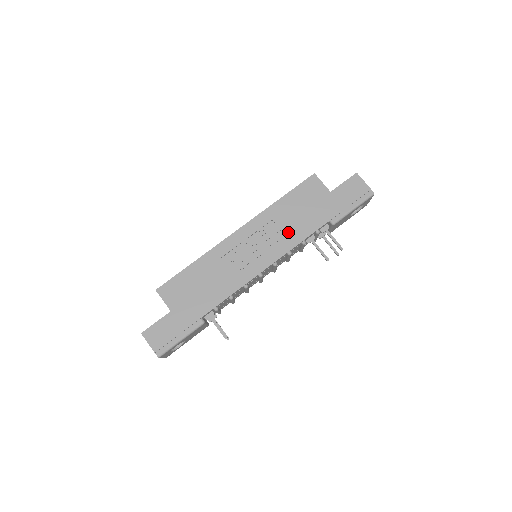
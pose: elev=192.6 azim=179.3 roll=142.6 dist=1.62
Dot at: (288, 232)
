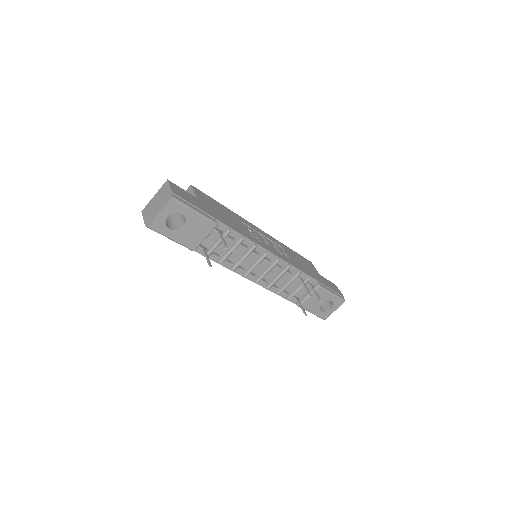
Dot at: (291, 259)
